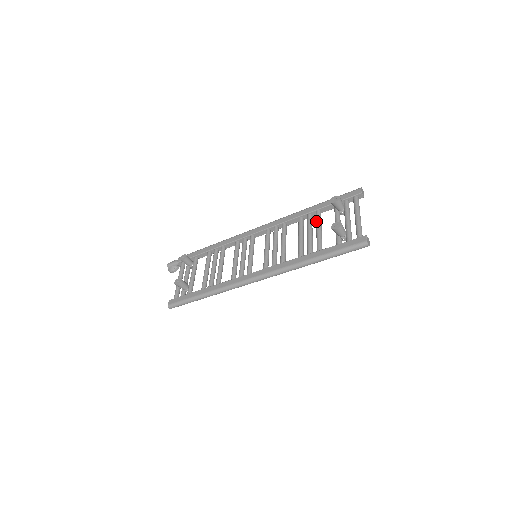
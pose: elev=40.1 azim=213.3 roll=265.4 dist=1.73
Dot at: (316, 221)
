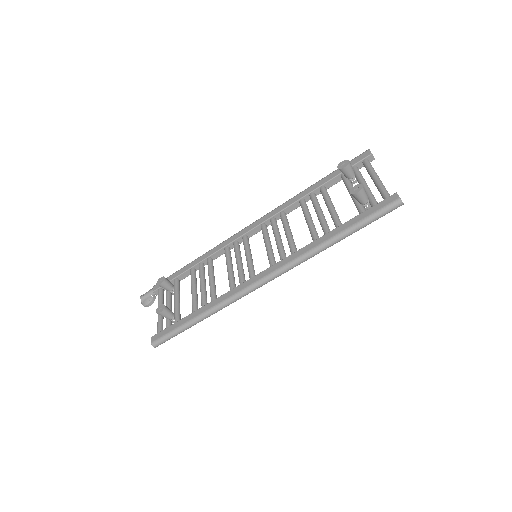
Dot at: (323, 197)
